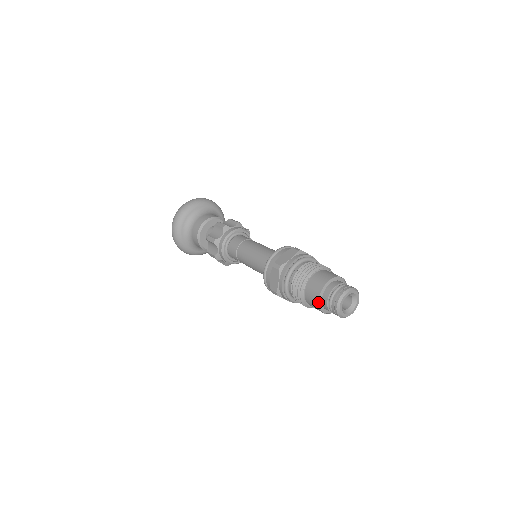
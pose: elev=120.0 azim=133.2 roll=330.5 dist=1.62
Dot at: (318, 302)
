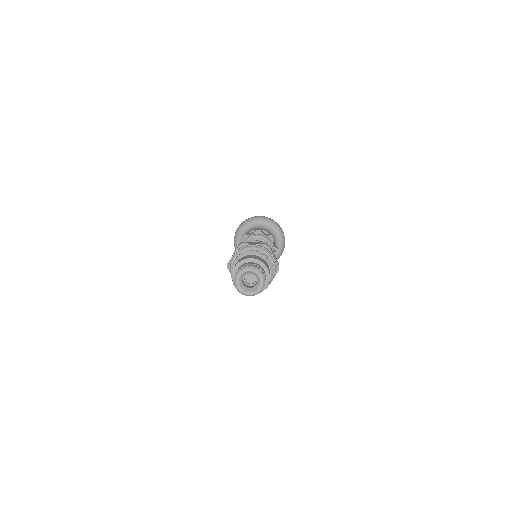
Dot at: (233, 269)
